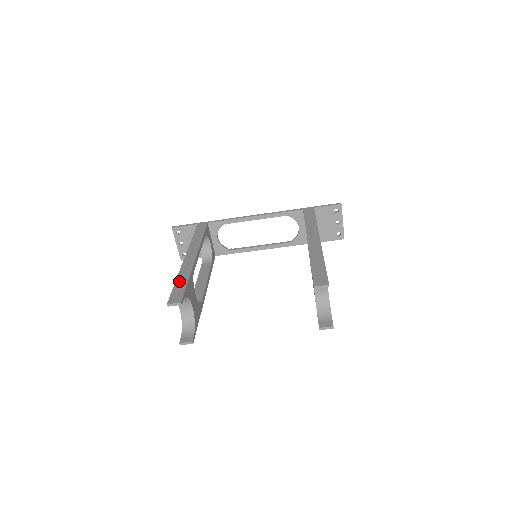
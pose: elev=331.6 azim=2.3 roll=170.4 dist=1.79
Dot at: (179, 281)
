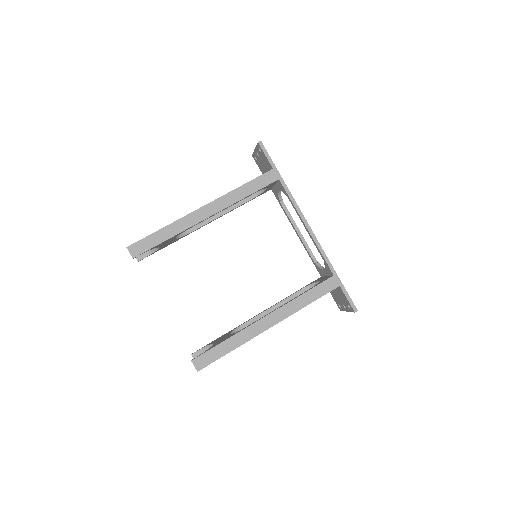
Dot at: (162, 233)
